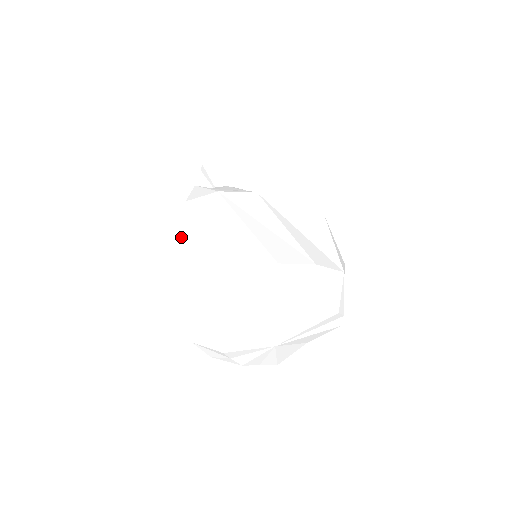
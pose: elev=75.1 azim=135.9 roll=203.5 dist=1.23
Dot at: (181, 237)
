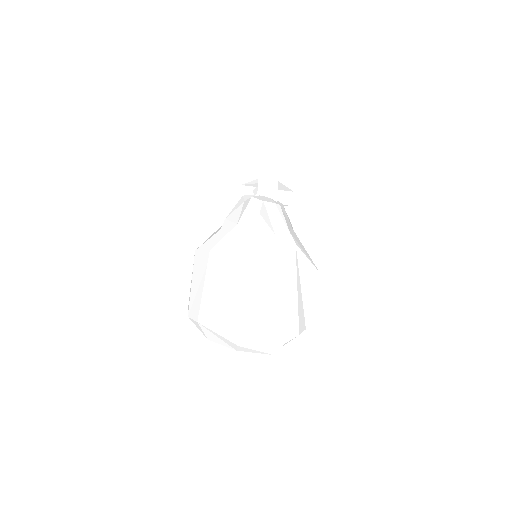
Dot at: (230, 264)
